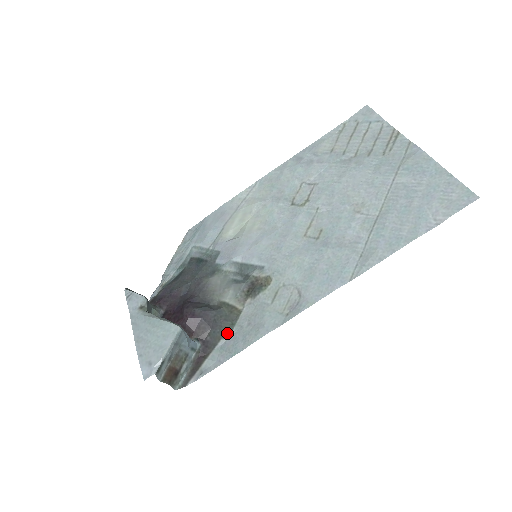
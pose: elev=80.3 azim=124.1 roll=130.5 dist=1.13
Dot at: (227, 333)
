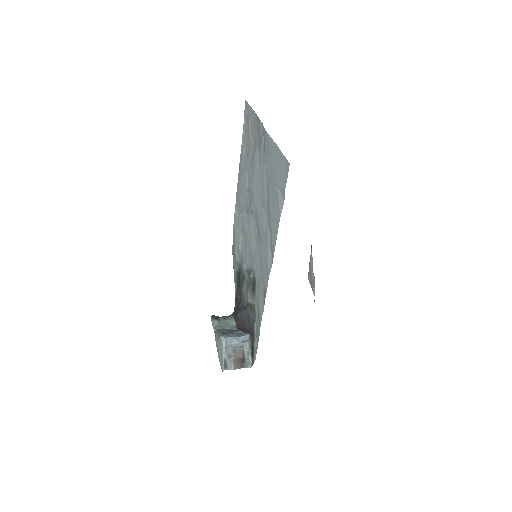
Dot at: (254, 323)
